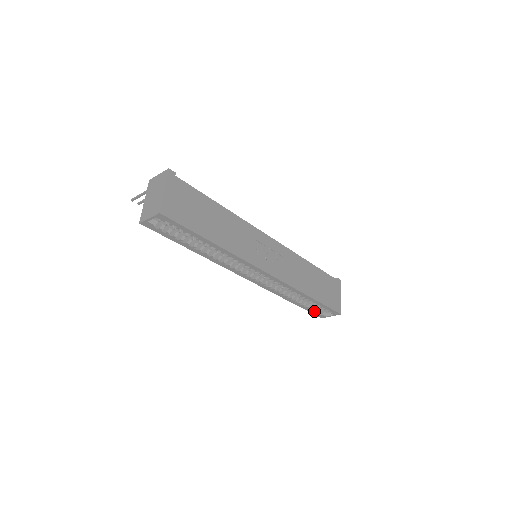
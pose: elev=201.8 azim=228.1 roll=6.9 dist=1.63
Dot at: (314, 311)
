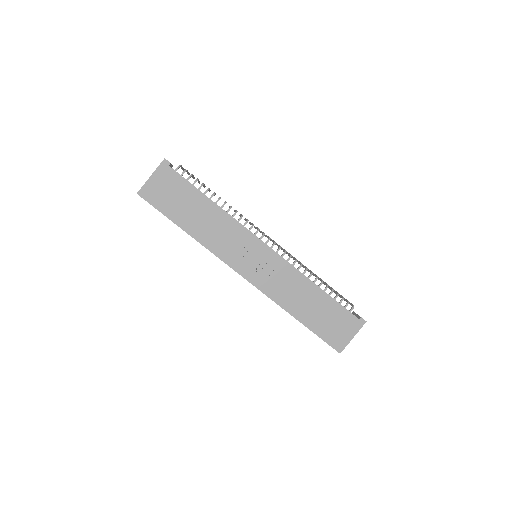
Dot at: occluded
